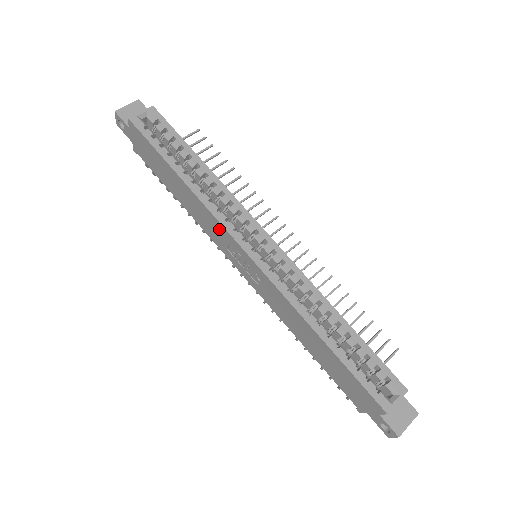
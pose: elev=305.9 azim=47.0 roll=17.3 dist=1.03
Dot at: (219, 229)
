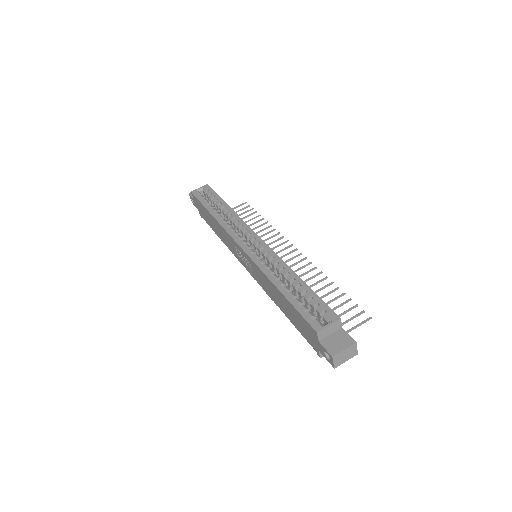
Dot at: (229, 238)
